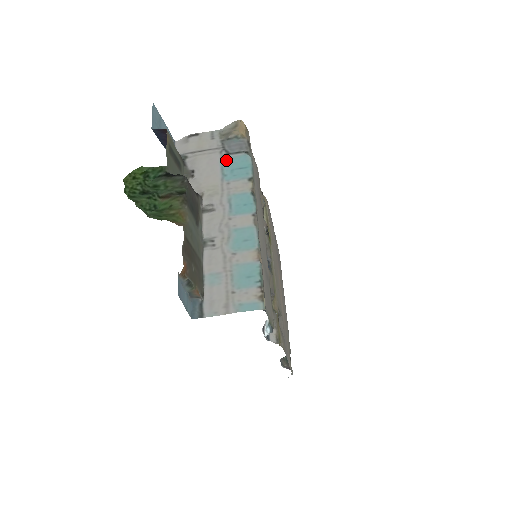
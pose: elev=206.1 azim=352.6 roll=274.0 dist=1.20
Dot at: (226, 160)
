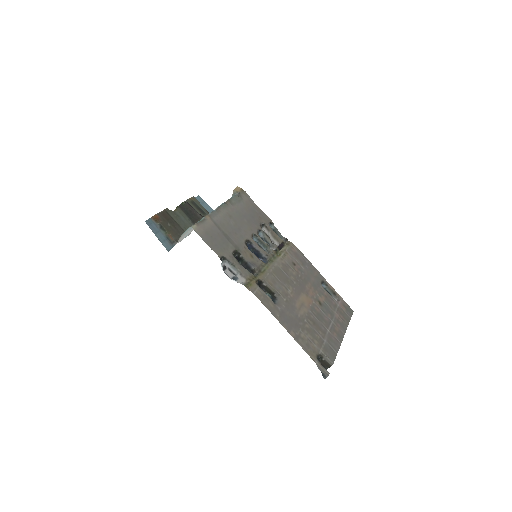
Dot at: occluded
